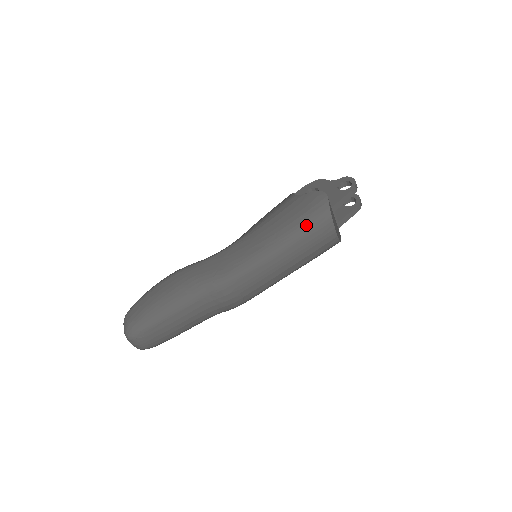
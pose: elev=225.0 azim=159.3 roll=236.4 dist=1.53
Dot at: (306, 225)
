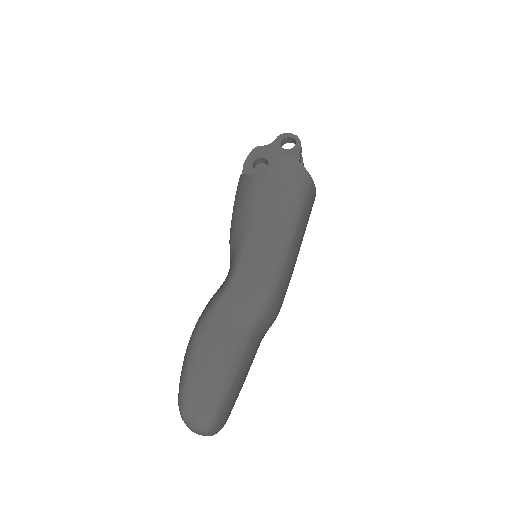
Dot at: (299, 196)
